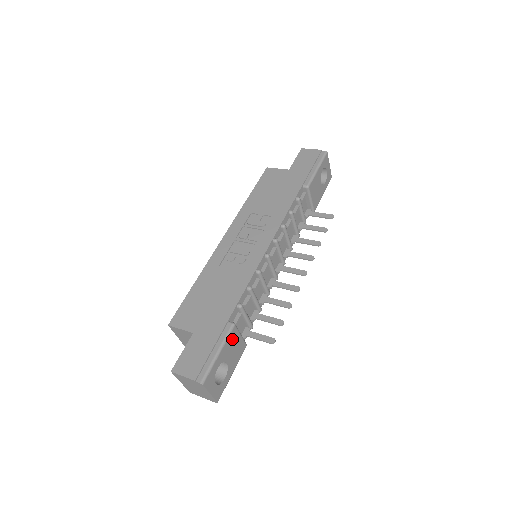
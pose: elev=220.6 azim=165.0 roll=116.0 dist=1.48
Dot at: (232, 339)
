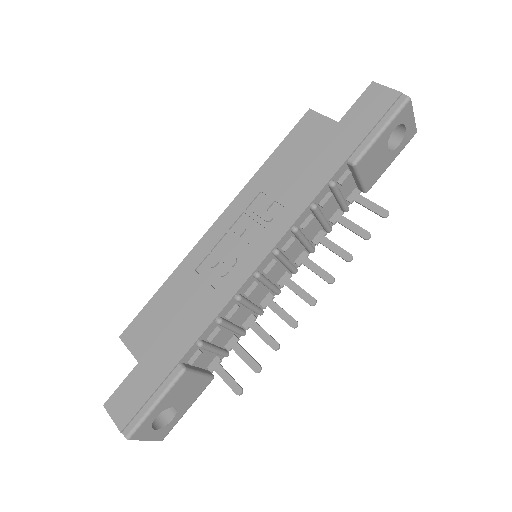
Dot at: (182, 384)
